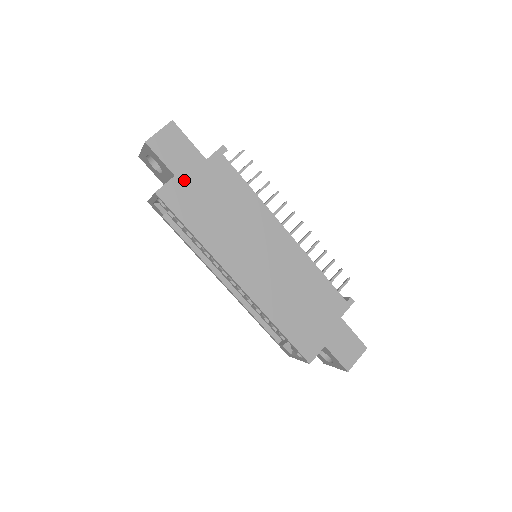
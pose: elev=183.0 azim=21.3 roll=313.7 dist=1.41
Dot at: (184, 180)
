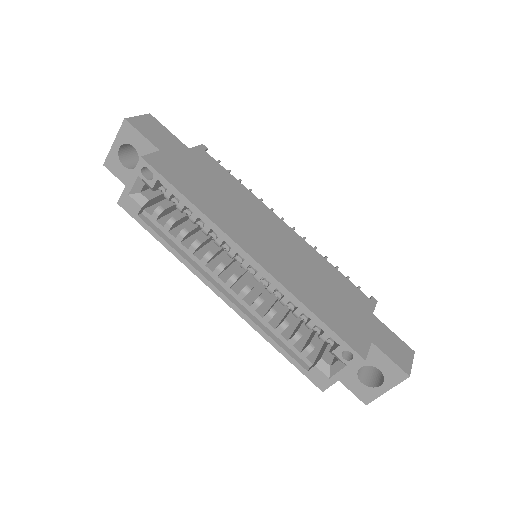
Dot at: (170, 156)
